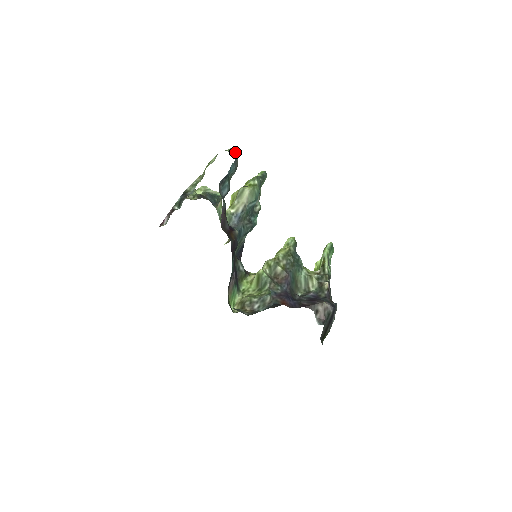
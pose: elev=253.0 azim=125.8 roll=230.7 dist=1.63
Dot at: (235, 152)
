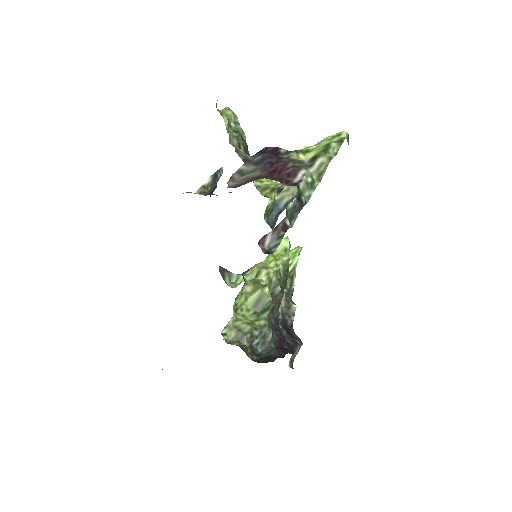
Dot at: occluded
